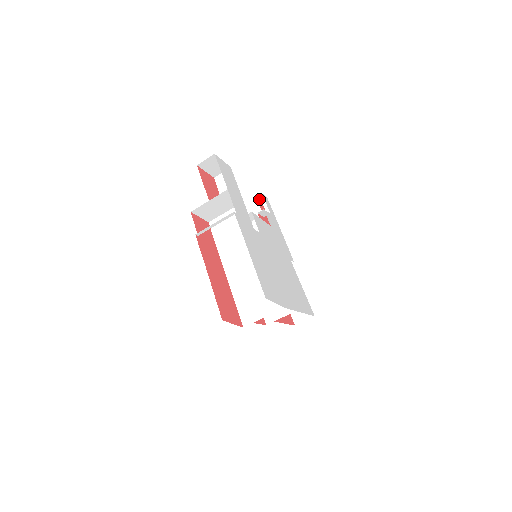
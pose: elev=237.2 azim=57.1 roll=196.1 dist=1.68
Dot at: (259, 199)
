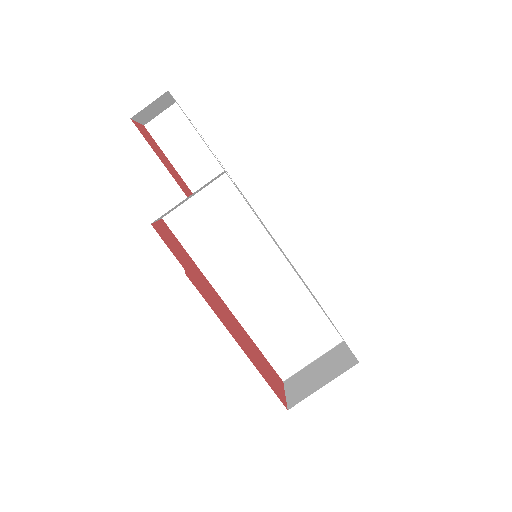
Dot at: occluded
